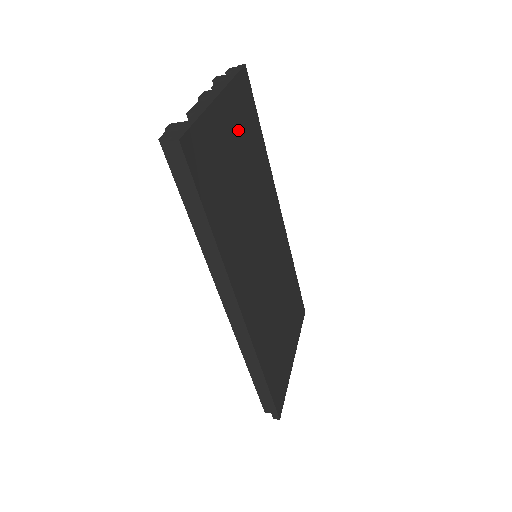
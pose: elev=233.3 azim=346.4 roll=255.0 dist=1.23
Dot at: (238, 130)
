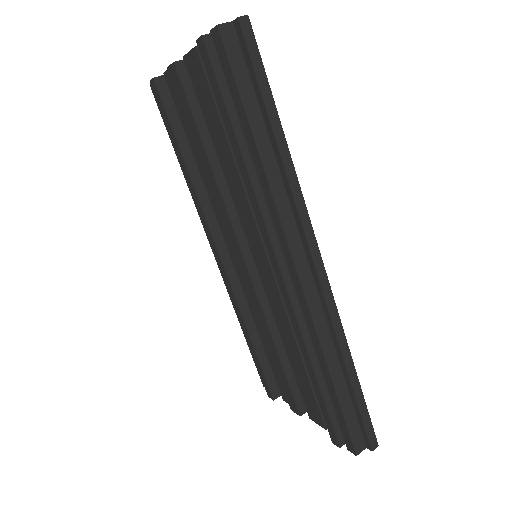
Dot at: occluded
